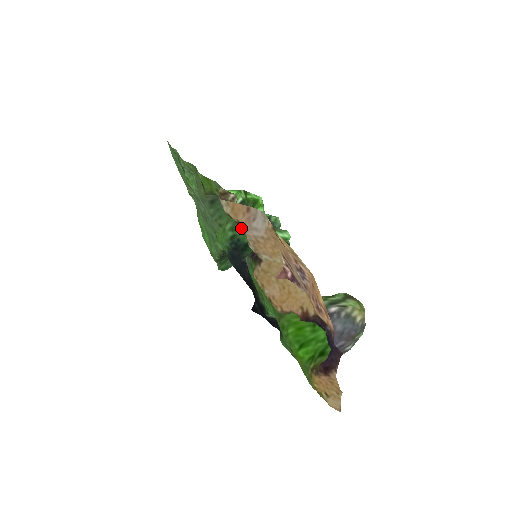
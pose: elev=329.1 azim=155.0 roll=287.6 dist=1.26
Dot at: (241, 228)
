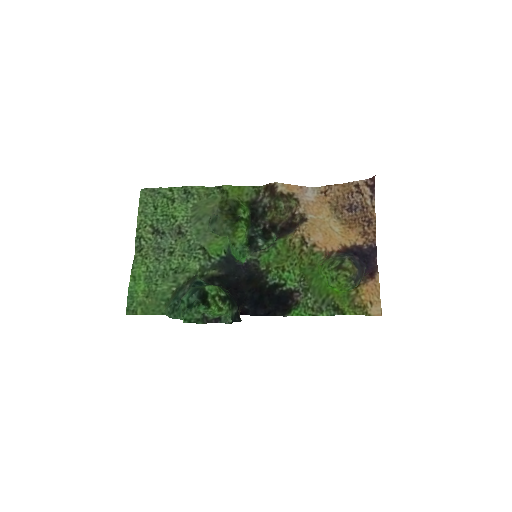
Dot at: (294, 198)
